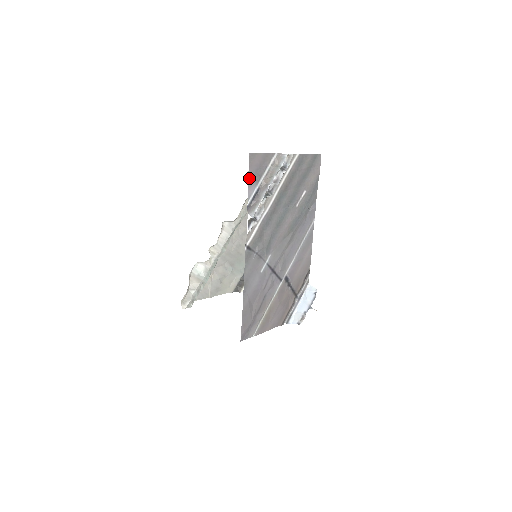
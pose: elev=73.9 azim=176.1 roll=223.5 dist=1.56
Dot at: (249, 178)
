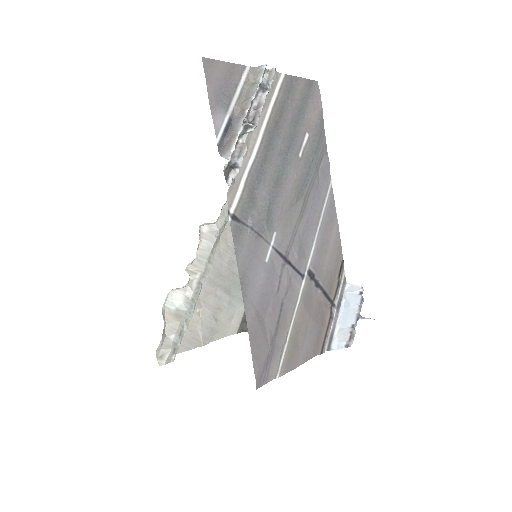
Dot at: (210, 99)
